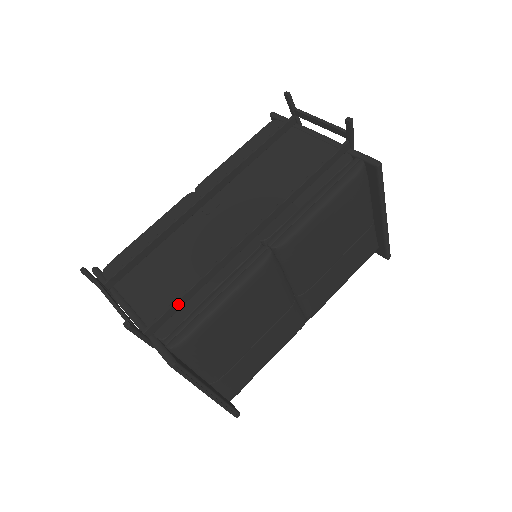
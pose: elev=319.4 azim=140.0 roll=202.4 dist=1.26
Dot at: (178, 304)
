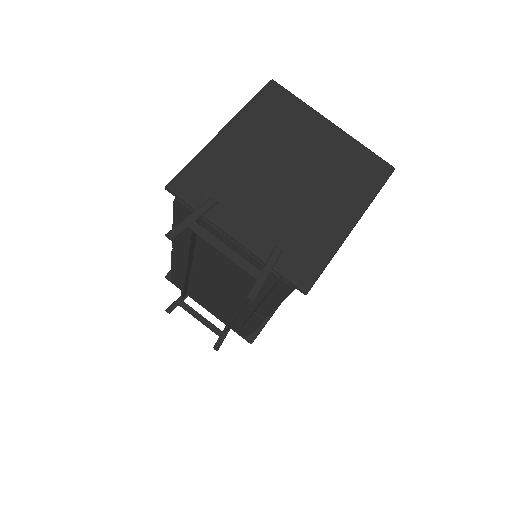
Dot at: (230, 326)
